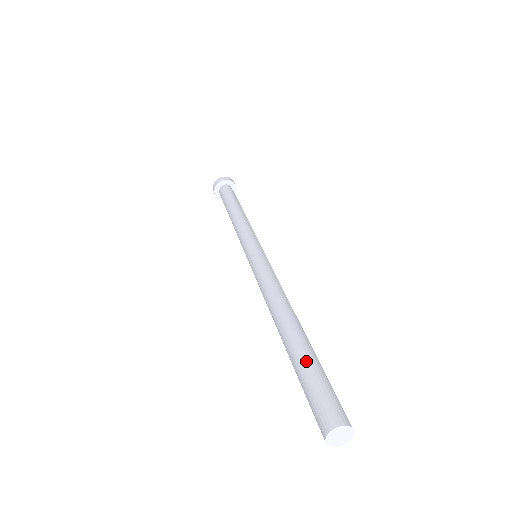
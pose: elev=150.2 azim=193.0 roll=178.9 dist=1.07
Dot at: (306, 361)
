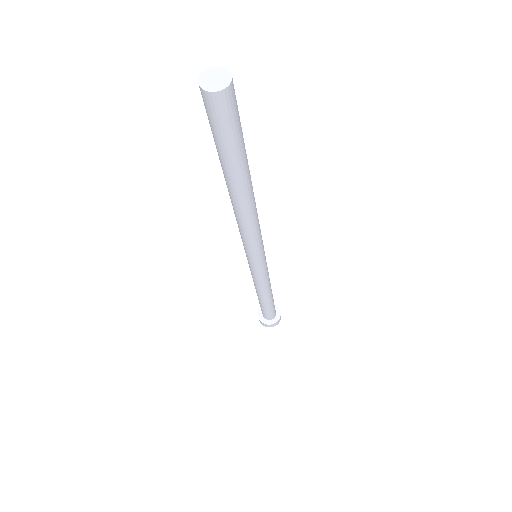
Dot at: occluded
